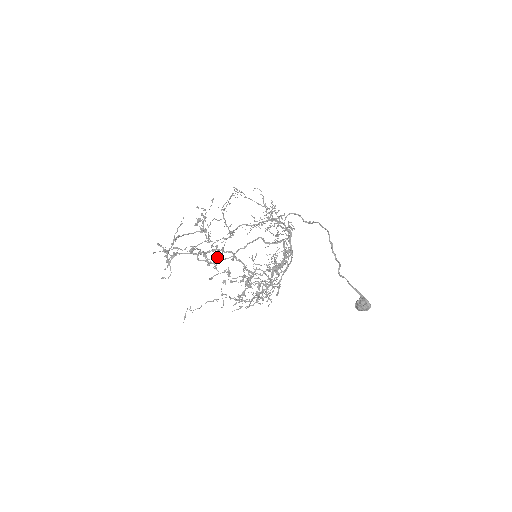
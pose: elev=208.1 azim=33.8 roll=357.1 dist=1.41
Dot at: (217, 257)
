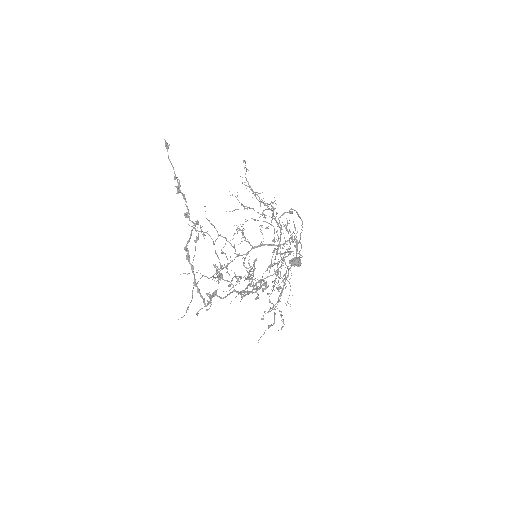
Dot at: (227, 266)
